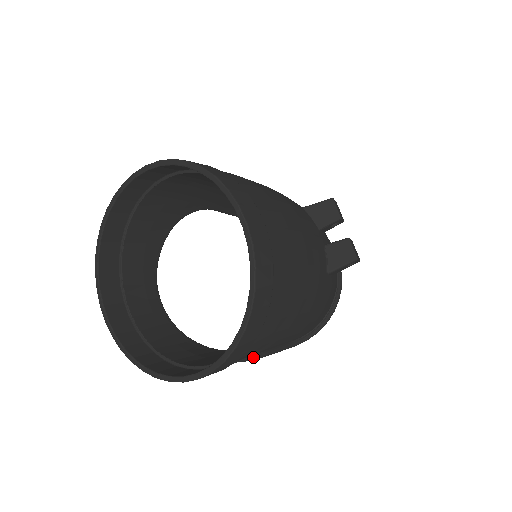
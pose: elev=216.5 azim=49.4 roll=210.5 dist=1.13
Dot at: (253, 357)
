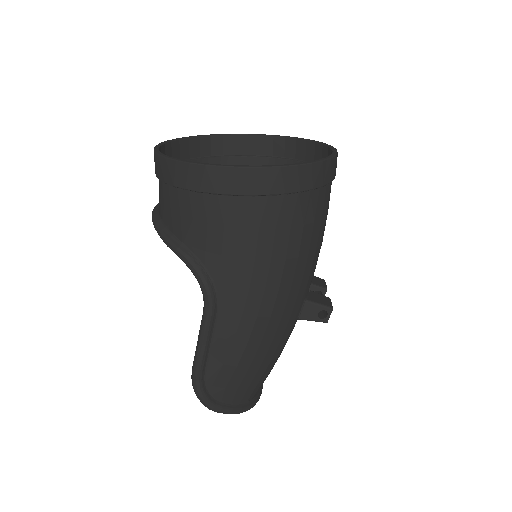
Dot at: (212, 289)
